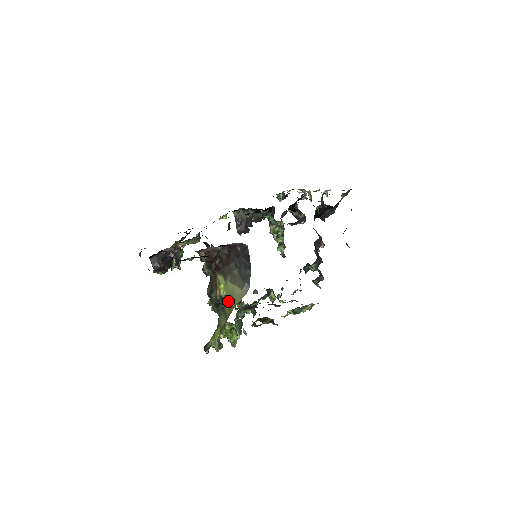
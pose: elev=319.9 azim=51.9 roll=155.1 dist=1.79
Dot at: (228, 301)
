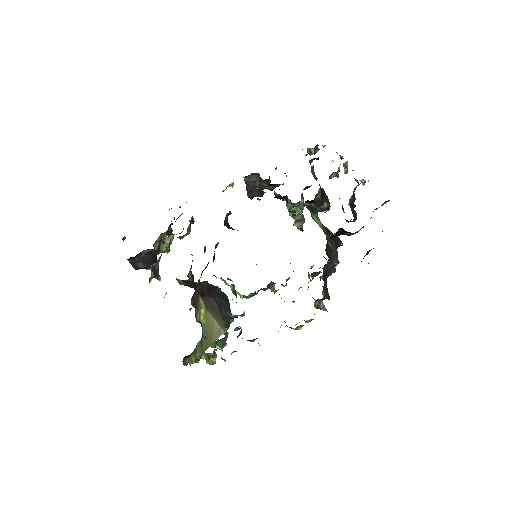
Dot at: (206, 333)
